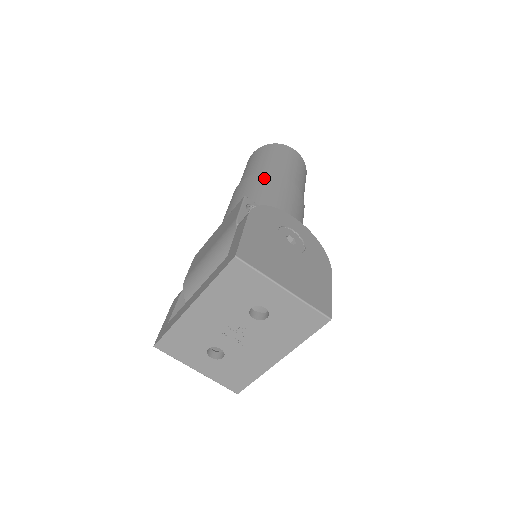
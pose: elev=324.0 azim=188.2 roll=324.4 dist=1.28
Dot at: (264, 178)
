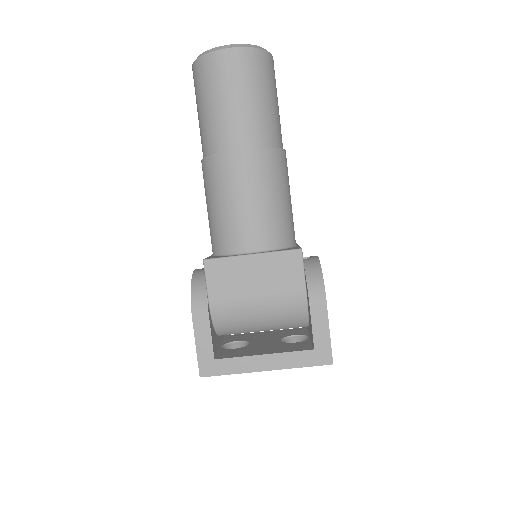
Dot at: (278, 164)
